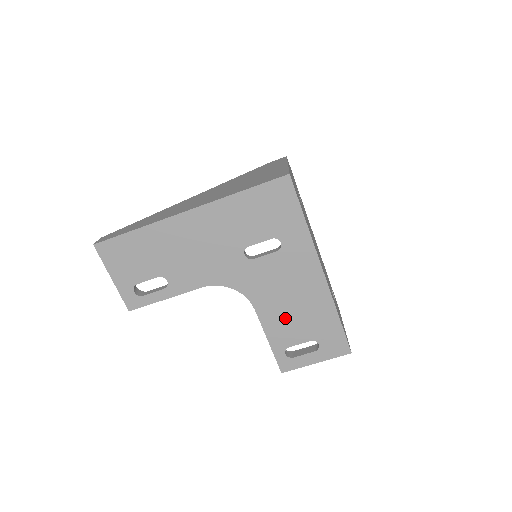
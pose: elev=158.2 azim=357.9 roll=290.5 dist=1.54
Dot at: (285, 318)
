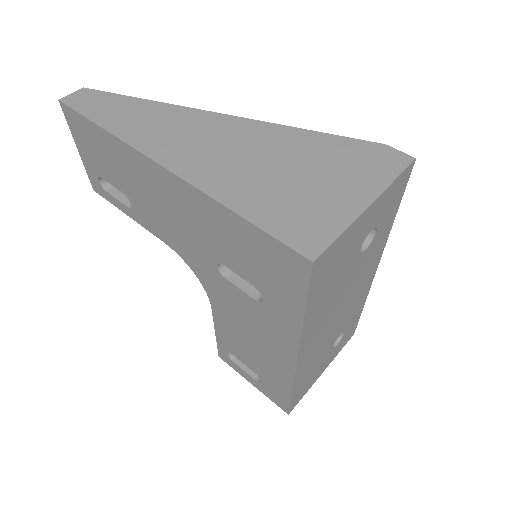
Dot at: (238, 340)
